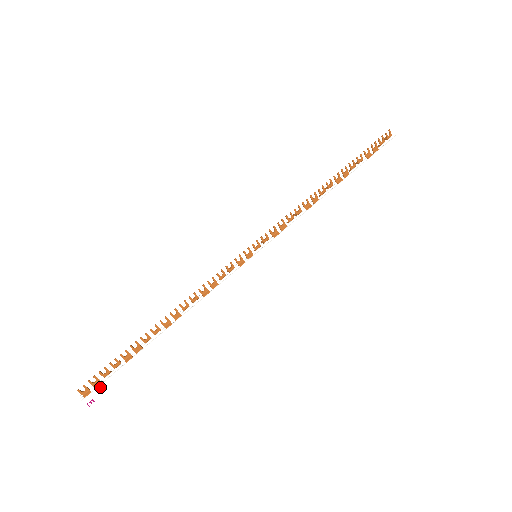
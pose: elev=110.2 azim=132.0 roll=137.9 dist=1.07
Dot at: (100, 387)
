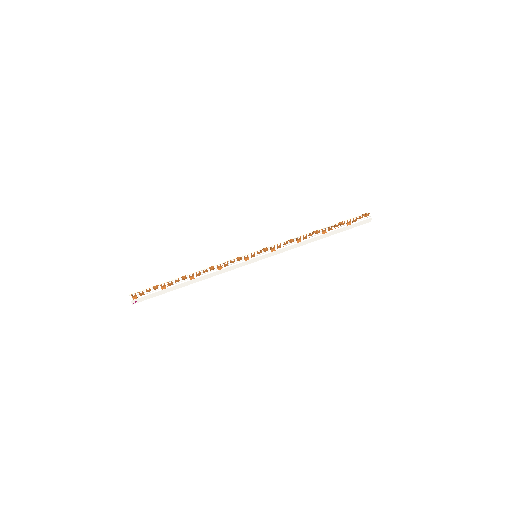
Dot at: (143, 297)
